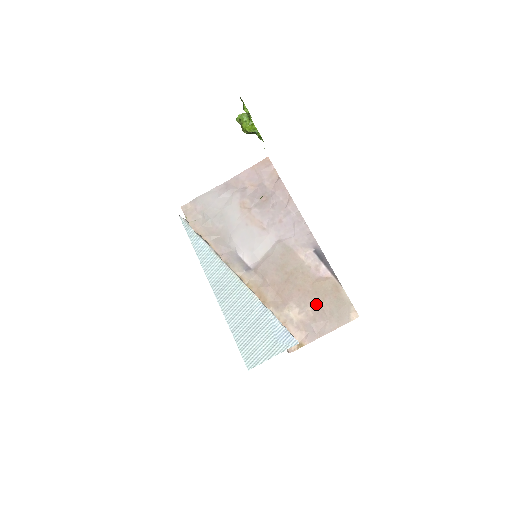
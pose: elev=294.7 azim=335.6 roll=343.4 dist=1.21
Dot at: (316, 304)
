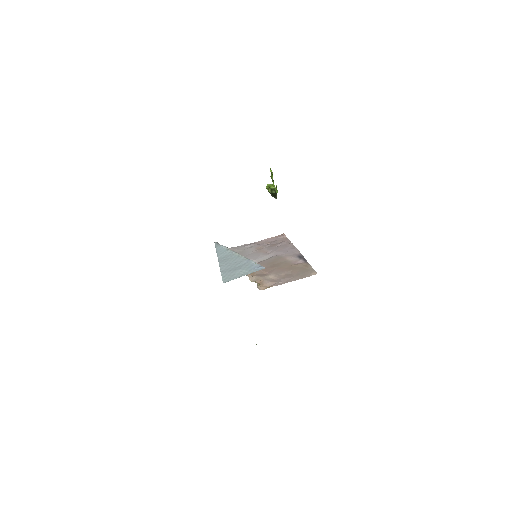
Dot at: (289, 272)
